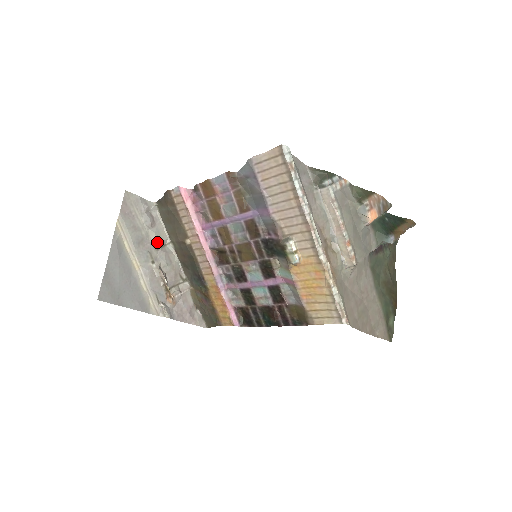
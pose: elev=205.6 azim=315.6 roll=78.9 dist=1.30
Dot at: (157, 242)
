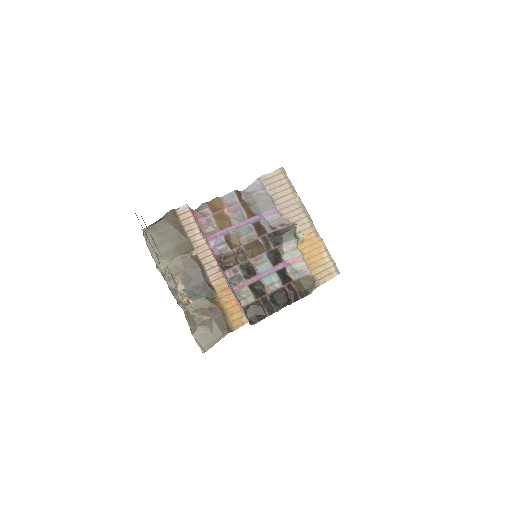
Dot at: (158, 258)
